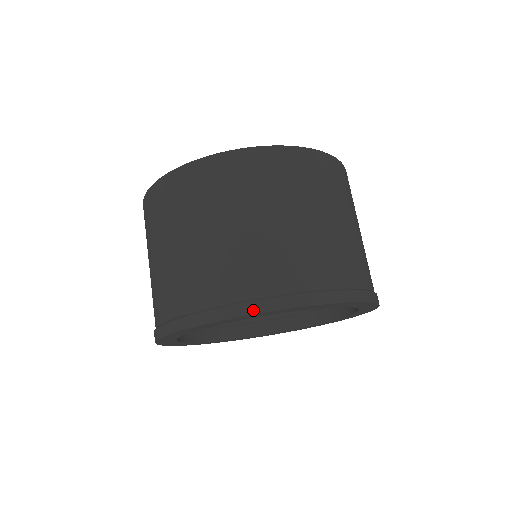
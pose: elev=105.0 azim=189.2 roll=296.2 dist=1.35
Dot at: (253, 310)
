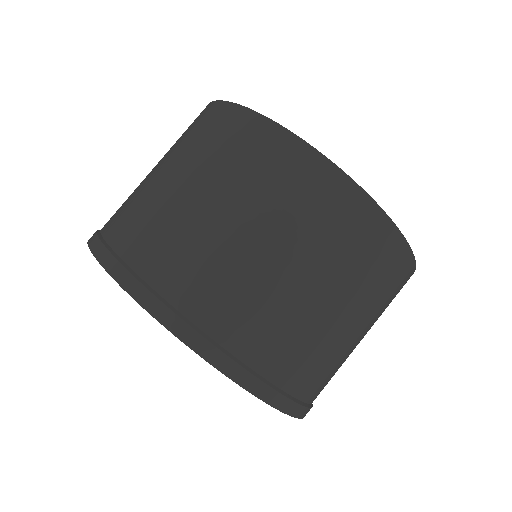
Dot at: (94, 248)
